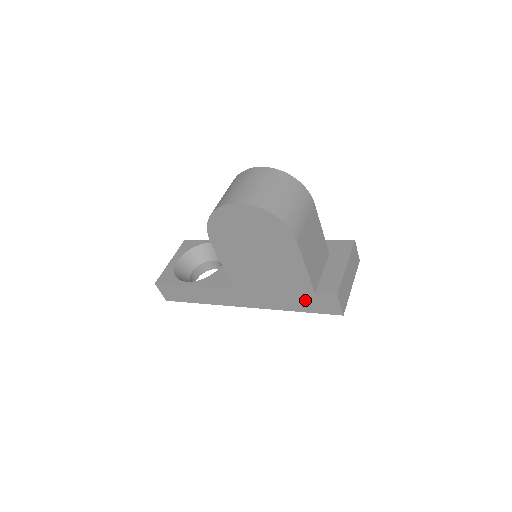
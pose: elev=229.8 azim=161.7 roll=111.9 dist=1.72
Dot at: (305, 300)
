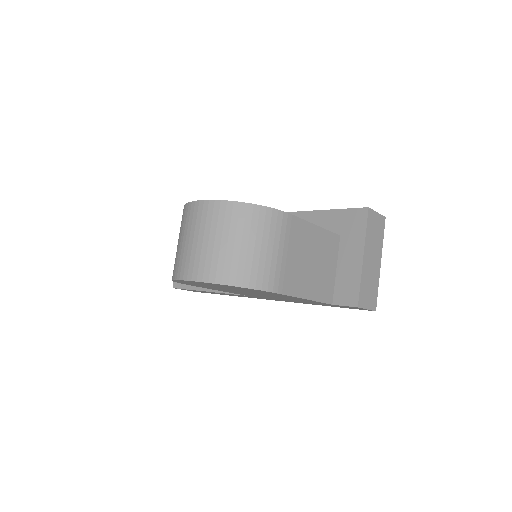
Dot at: occluded
